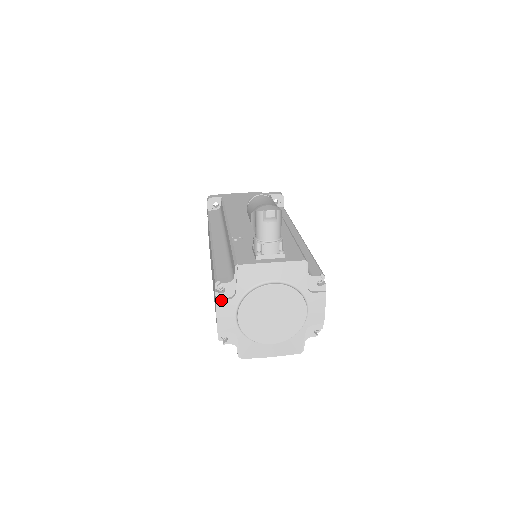
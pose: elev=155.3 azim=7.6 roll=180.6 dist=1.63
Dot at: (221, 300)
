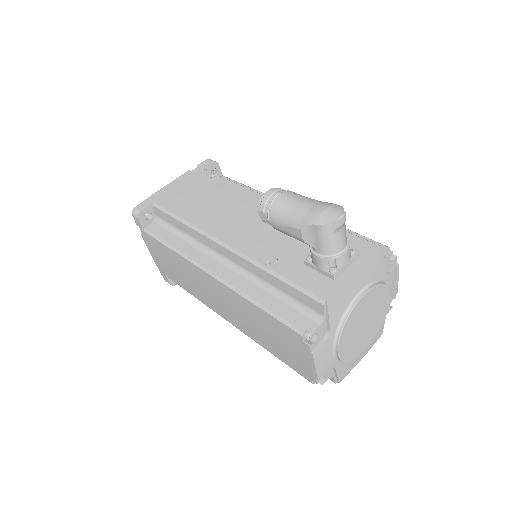
Dot at: (317, 349)
